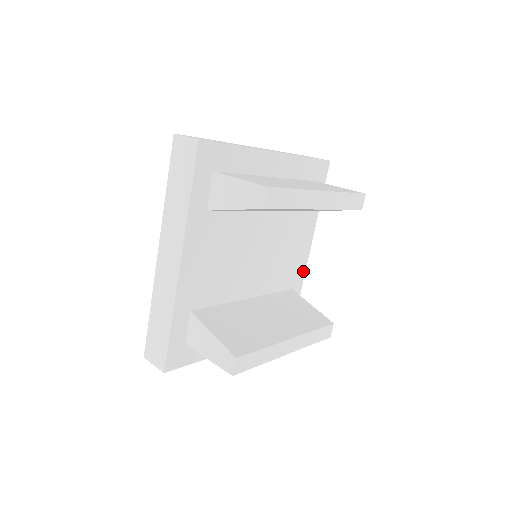
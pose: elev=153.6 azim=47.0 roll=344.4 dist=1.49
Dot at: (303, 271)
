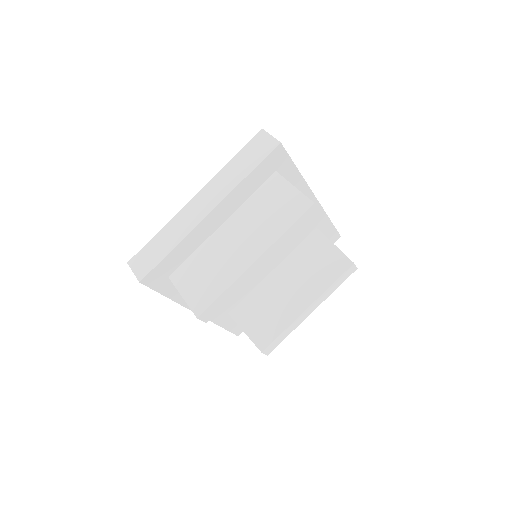
Dot at: (320, 211)
